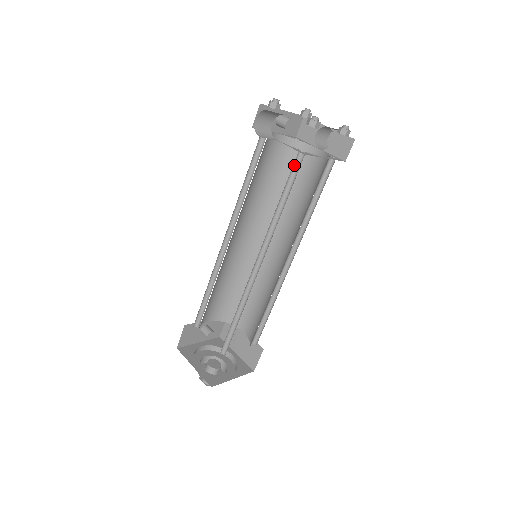
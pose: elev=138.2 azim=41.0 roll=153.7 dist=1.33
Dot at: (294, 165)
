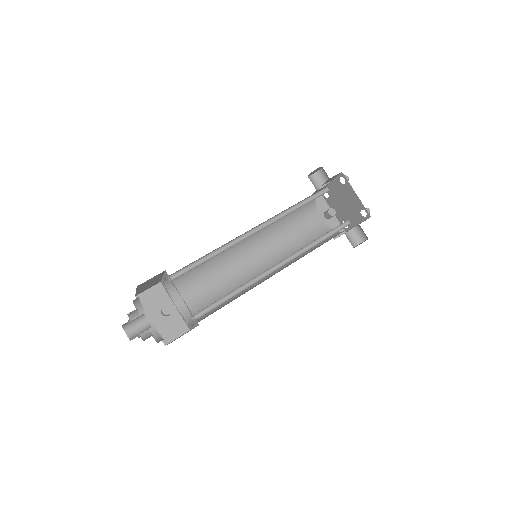
Dot at: (320, 194)
